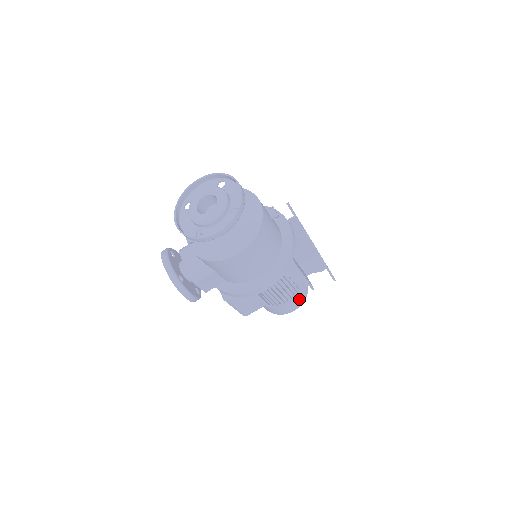
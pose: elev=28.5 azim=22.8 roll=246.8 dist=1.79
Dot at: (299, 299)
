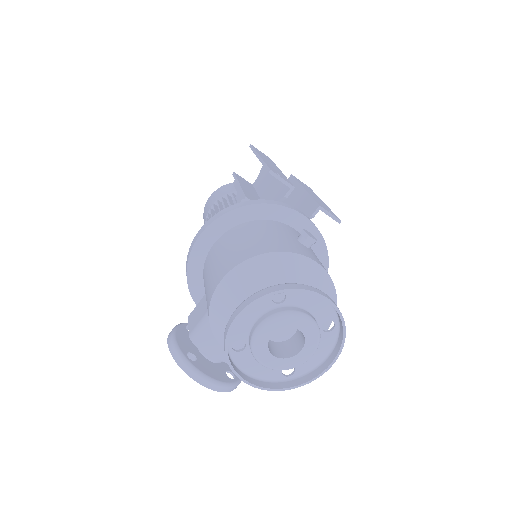
Dot at: occluded
